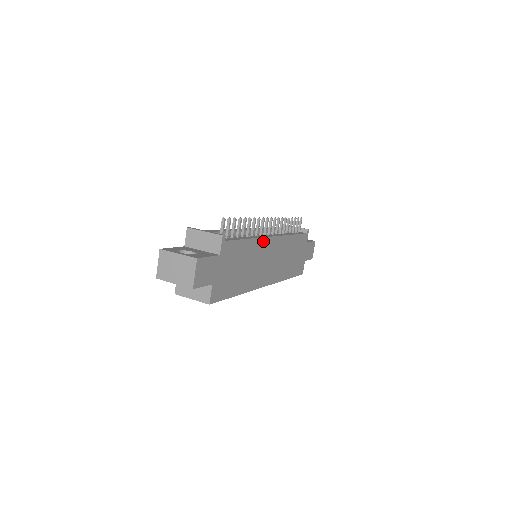
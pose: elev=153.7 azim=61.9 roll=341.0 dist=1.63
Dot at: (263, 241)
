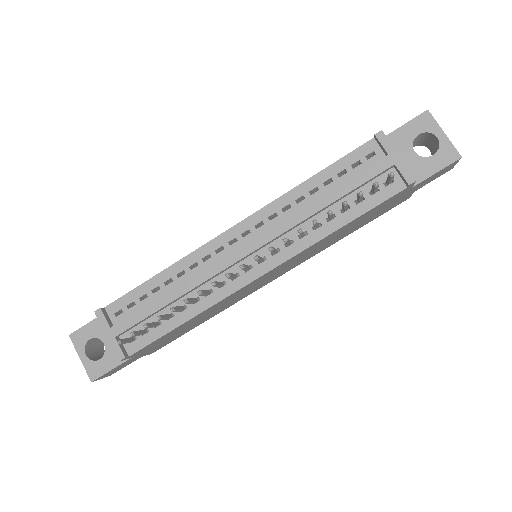
Dot at: (230, 295)
